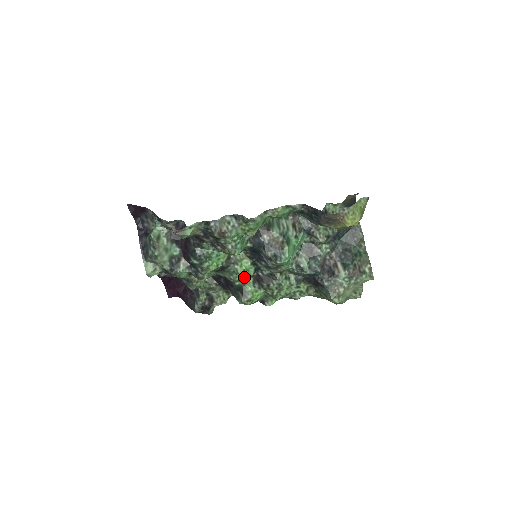
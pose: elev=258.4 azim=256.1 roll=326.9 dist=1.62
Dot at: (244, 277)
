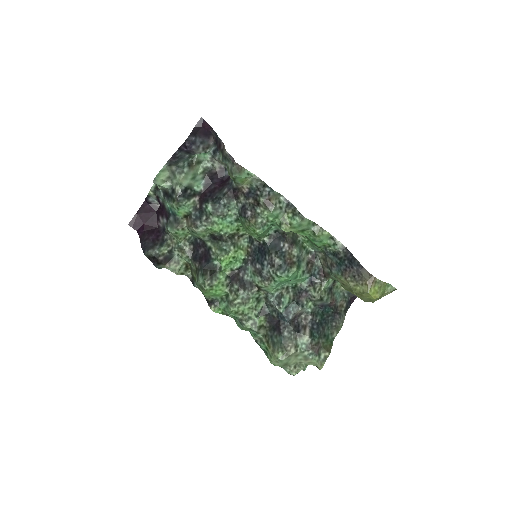
Dot at: (228, 263)
